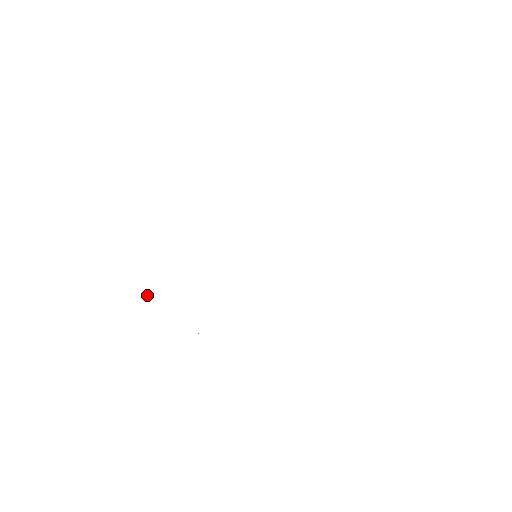
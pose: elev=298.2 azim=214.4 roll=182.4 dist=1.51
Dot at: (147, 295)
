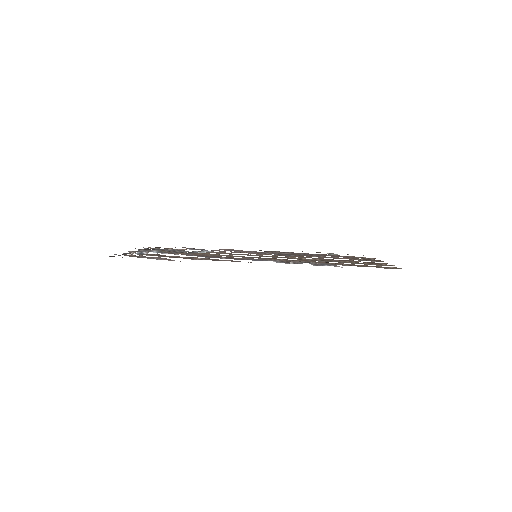
Dot at: occluded
